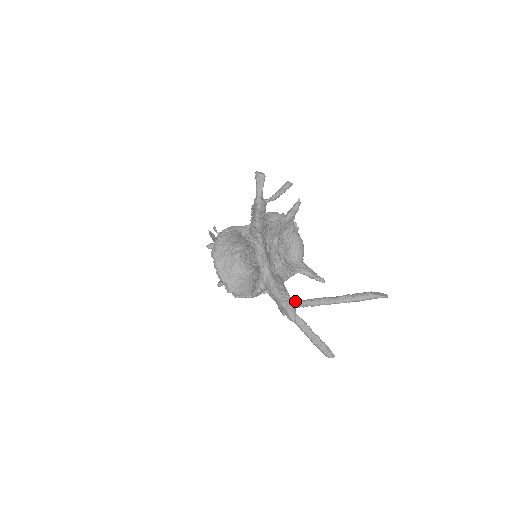
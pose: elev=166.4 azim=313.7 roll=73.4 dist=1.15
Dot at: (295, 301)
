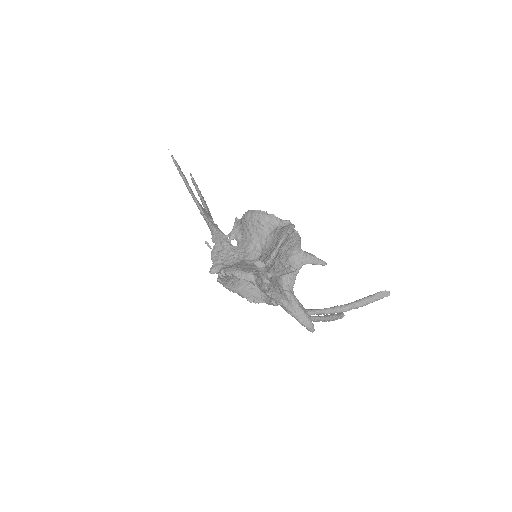
Dot at: (309, 311)
